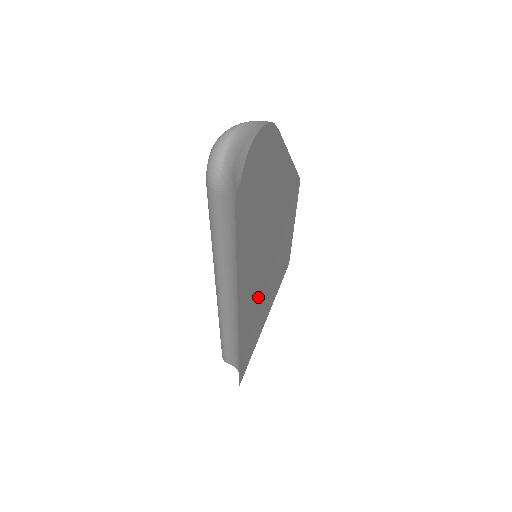
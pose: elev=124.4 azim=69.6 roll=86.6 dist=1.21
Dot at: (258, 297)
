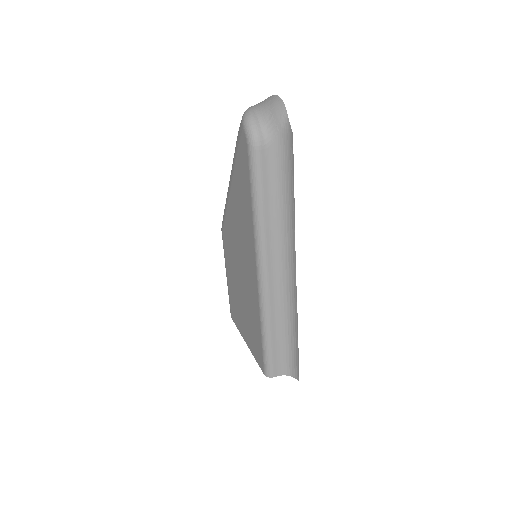
Dot at: occluded
